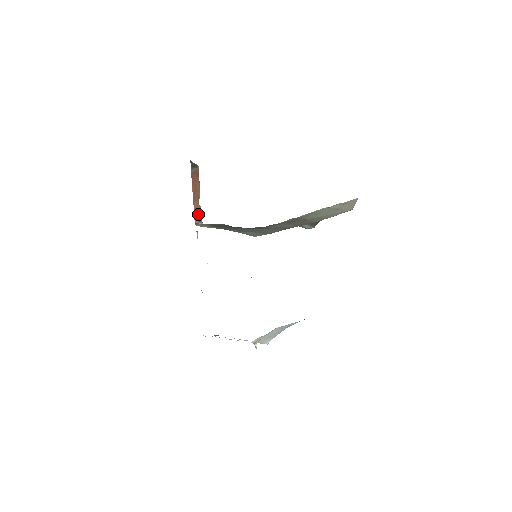
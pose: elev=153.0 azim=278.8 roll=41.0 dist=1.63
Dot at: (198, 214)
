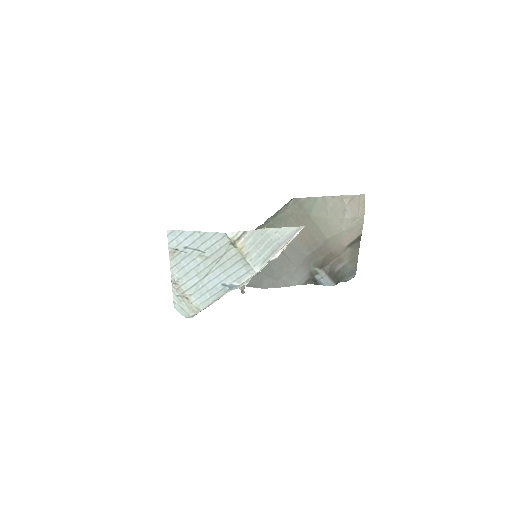
Dot at: occluded
